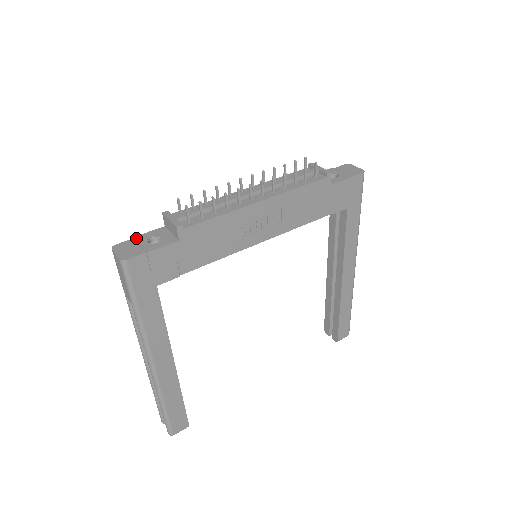
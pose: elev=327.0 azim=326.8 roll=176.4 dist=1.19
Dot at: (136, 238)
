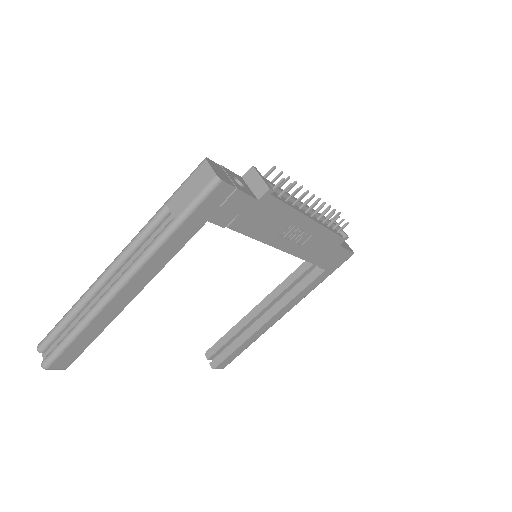
Dot at: (224, 167)
